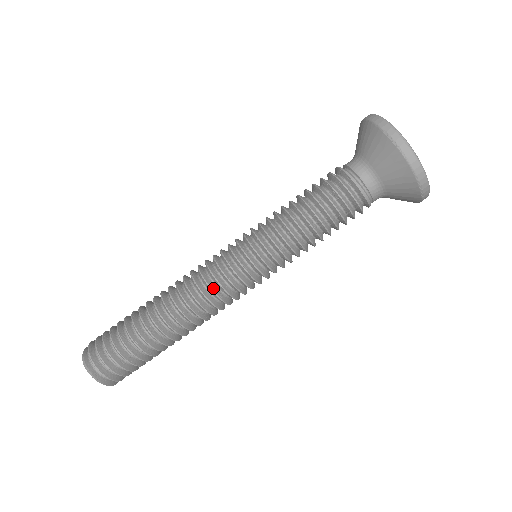
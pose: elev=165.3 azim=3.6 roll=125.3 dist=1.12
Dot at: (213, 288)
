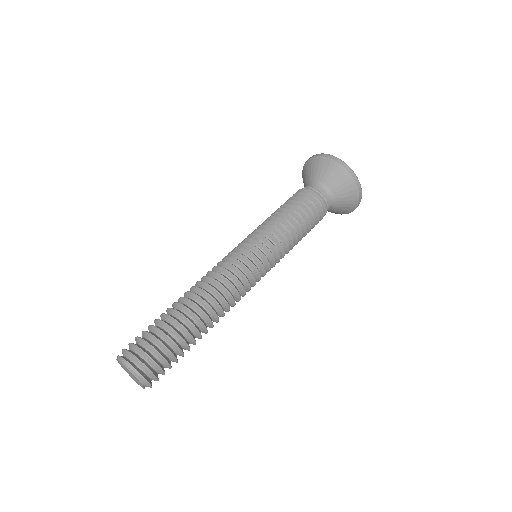
Dot at: (230, 272)
